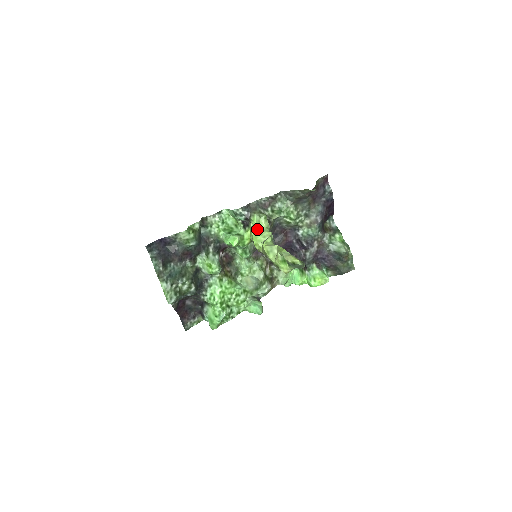
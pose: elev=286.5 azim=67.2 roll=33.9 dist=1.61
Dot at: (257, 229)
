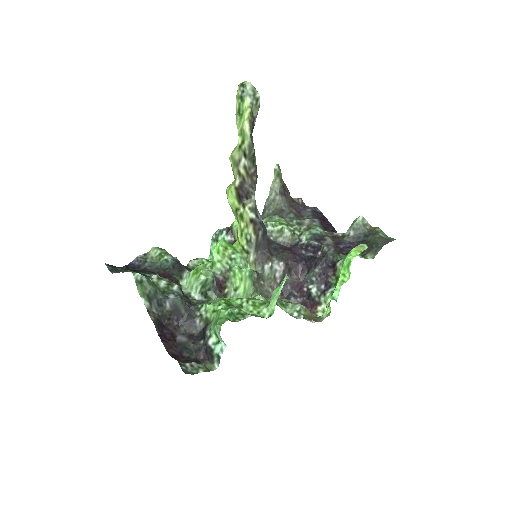
Dot at: occluded
